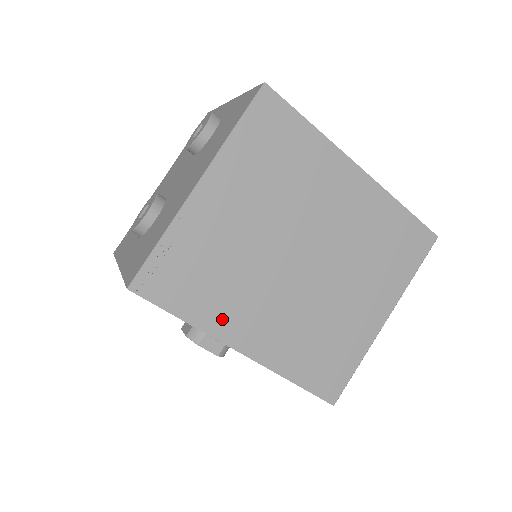
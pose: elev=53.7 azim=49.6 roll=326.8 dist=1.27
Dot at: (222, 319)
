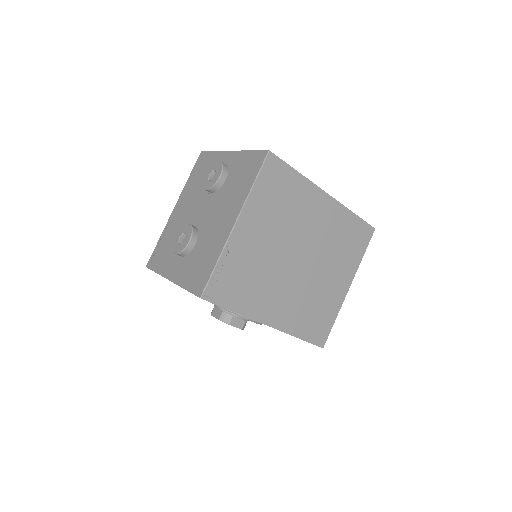
Dot at: (256, 306)
